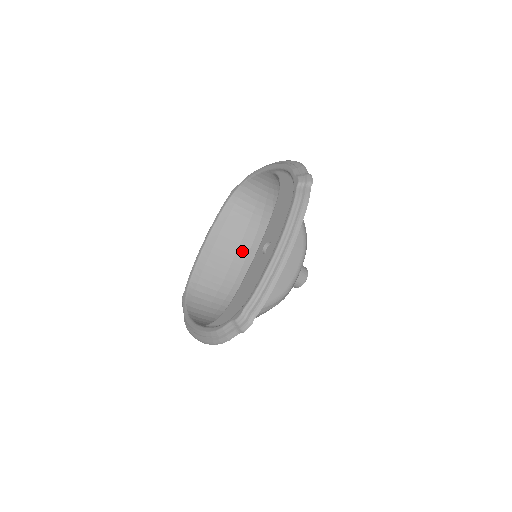
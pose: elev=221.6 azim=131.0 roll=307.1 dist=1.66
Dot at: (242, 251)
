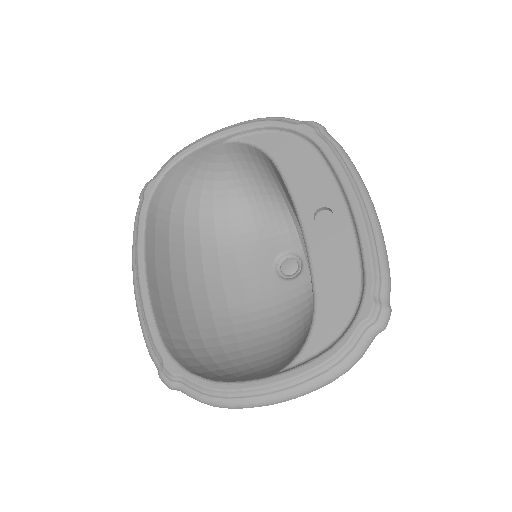
Dot at: (194, 272)
